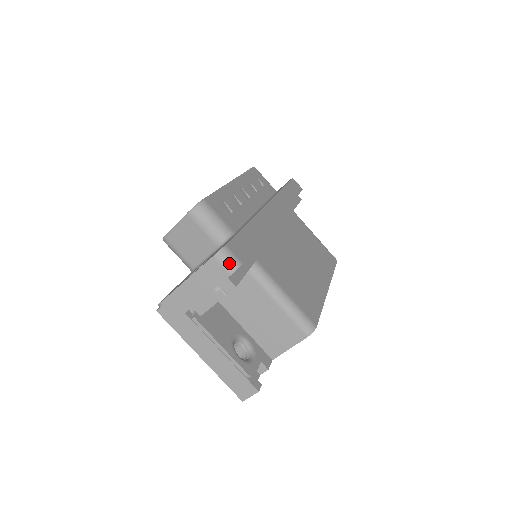
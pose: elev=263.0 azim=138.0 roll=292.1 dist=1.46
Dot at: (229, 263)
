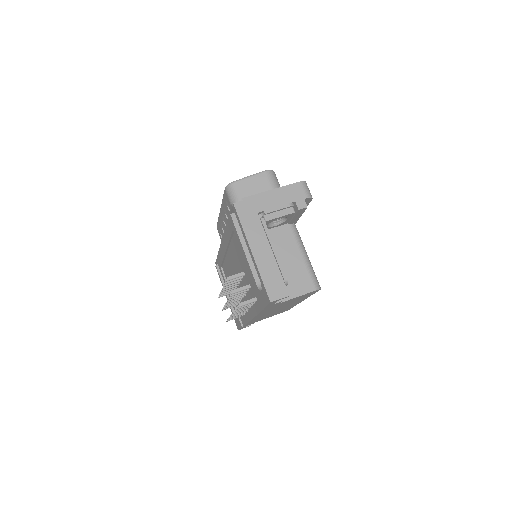
Dot at: (308, 191)
